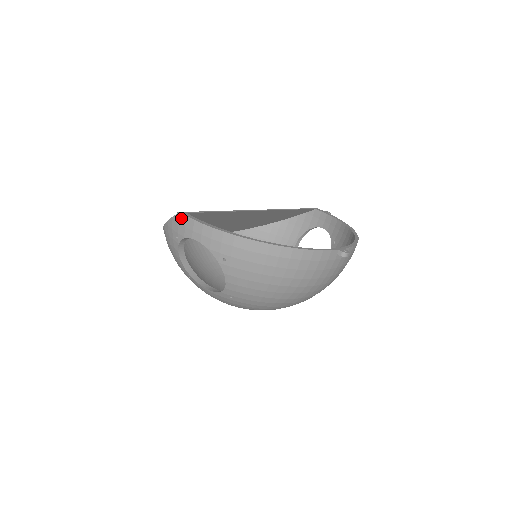
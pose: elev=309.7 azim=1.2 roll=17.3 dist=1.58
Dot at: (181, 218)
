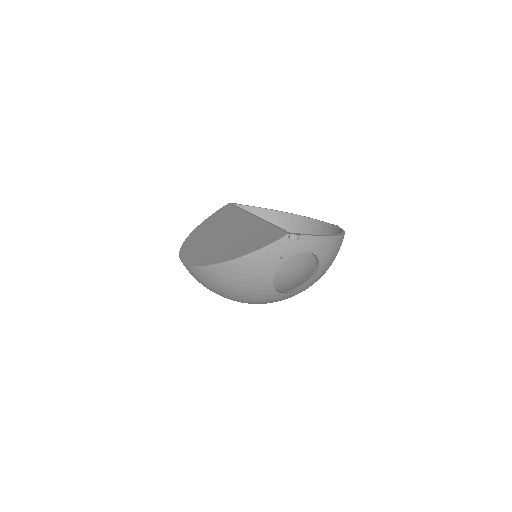
Dot at: (299, 238)
